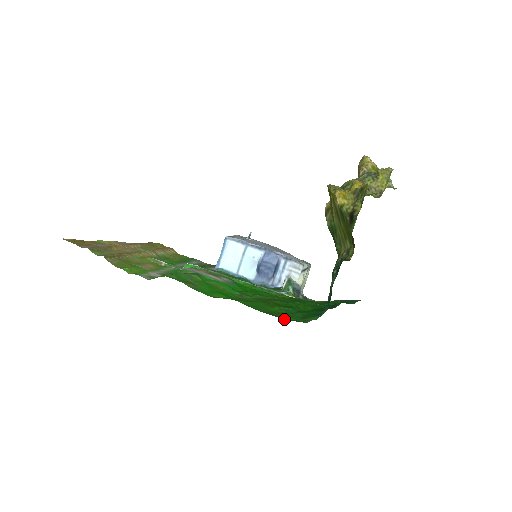
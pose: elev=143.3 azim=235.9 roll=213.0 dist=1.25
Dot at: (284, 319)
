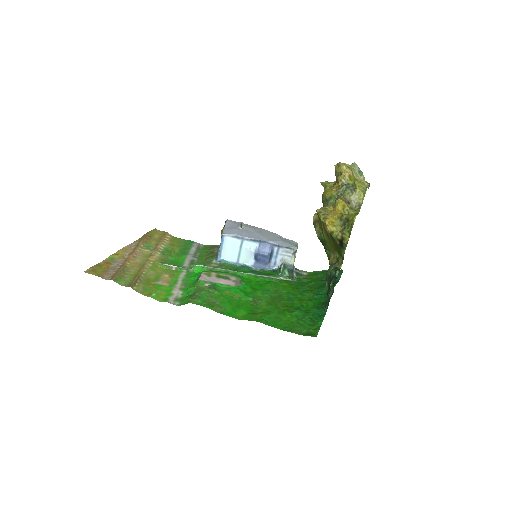
Dot at: (300, 334)
